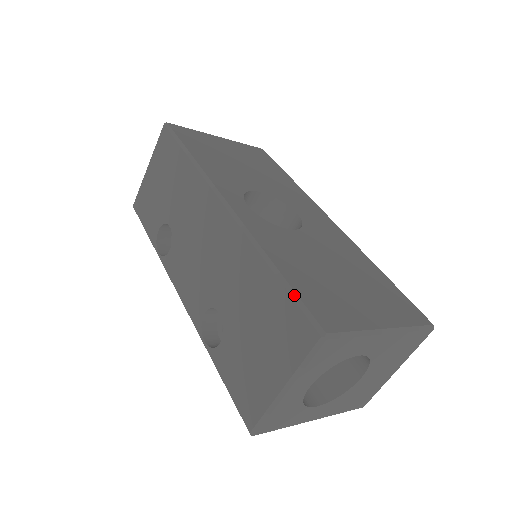
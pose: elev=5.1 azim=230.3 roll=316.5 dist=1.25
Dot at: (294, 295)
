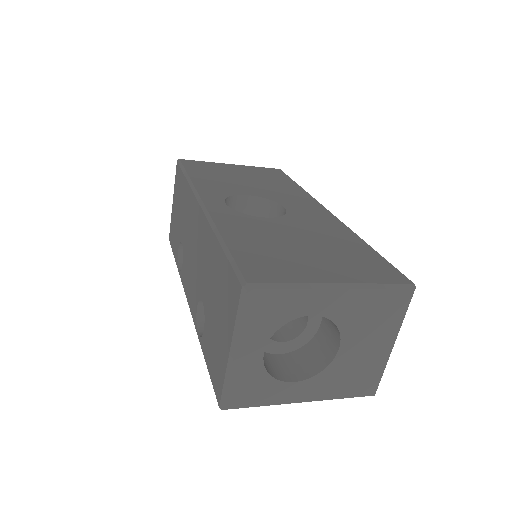
Dot at: (230, 258)
